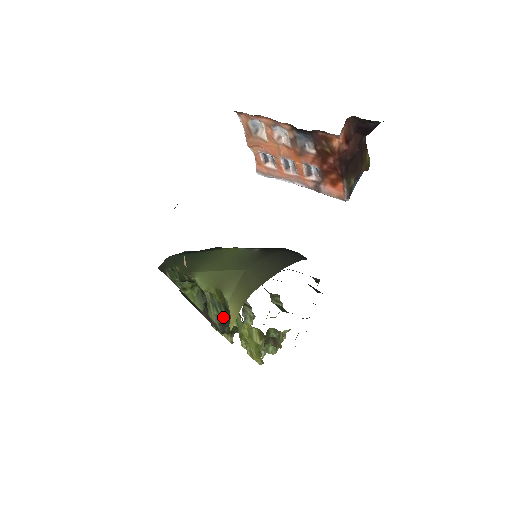
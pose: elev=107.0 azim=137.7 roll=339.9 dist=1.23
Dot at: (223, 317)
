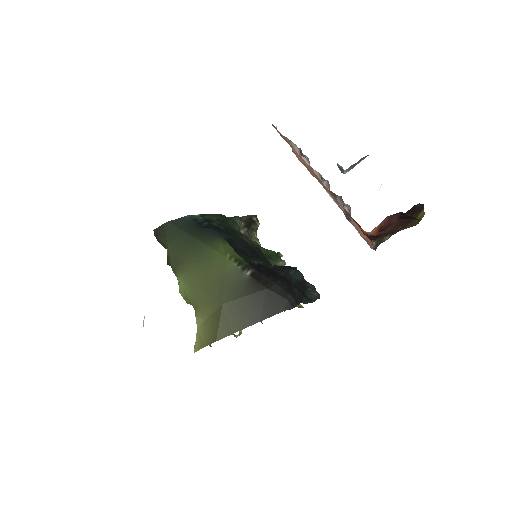
Dot at: occluded
